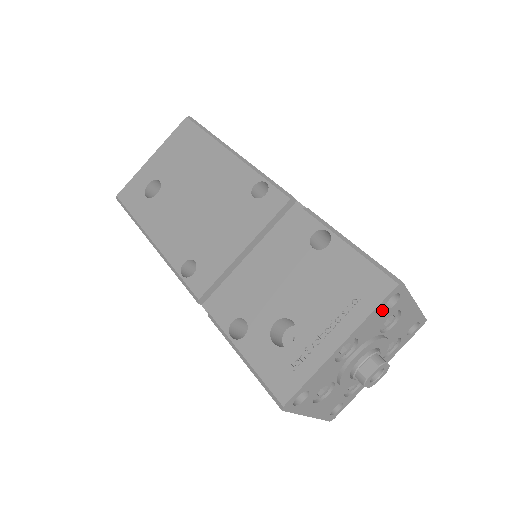
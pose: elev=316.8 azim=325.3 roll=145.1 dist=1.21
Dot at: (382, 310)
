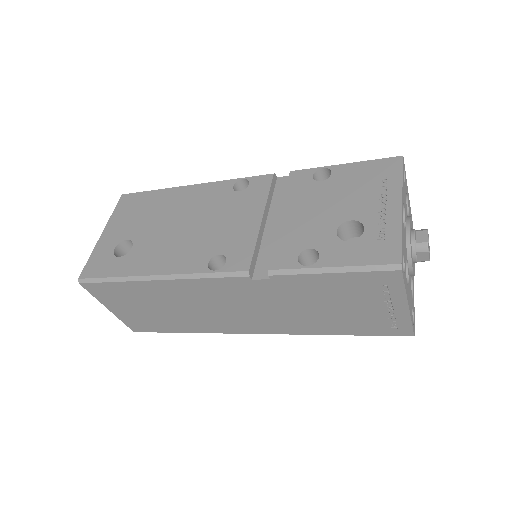
Dot at: occluded
